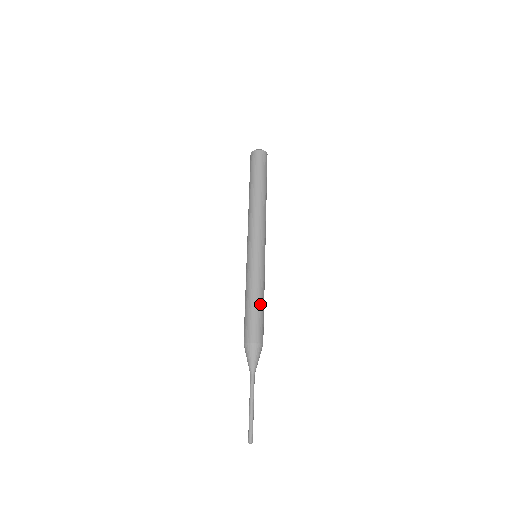
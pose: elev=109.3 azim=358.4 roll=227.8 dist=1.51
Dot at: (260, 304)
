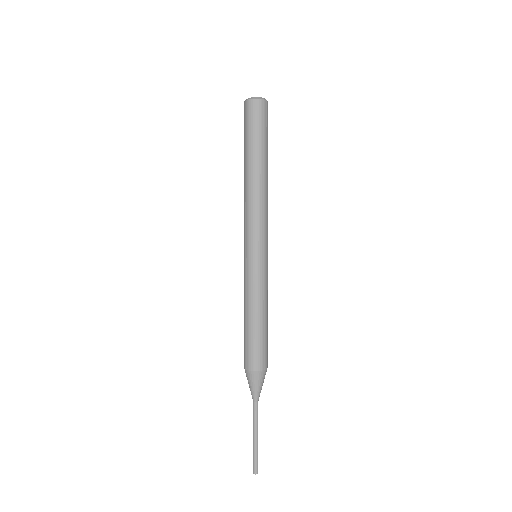
Dot at: (260, 323)
